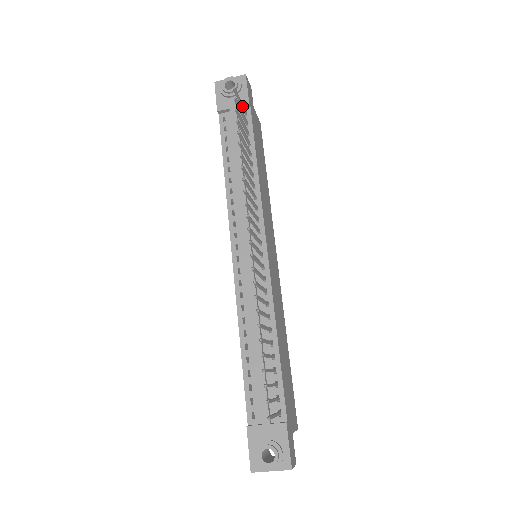
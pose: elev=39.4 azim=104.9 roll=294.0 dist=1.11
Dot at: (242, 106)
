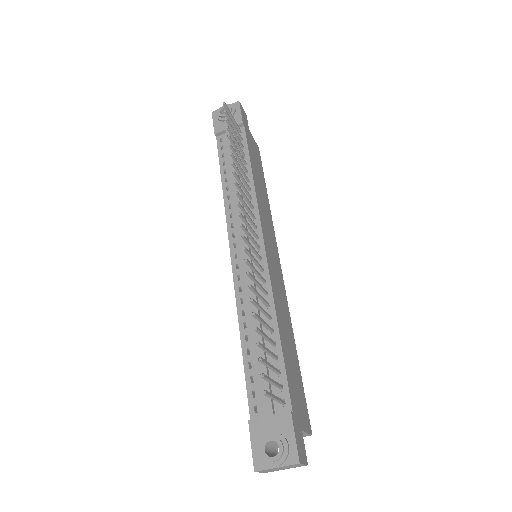
Dot at: (235, 123)
